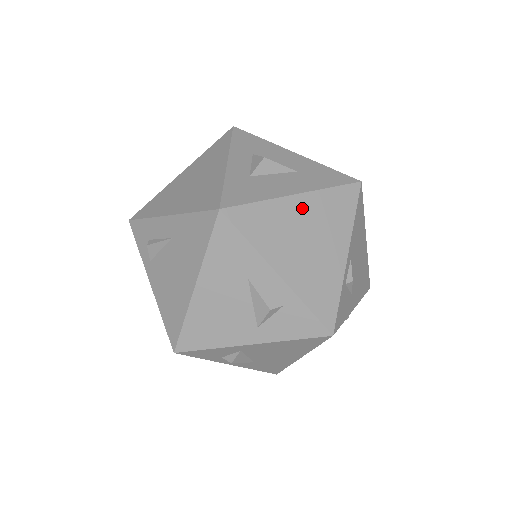
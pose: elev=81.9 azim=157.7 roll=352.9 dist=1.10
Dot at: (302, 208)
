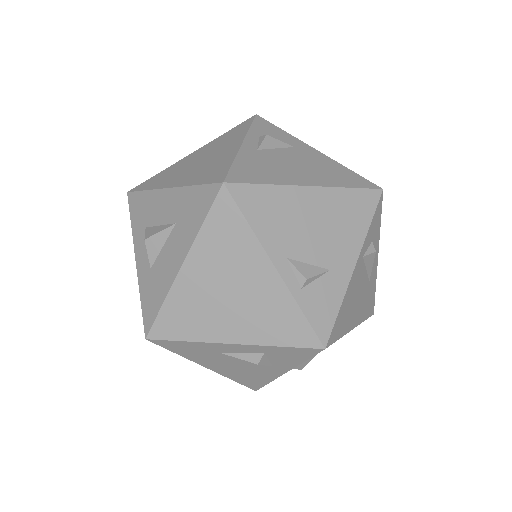
Dot at: (197, 272)
